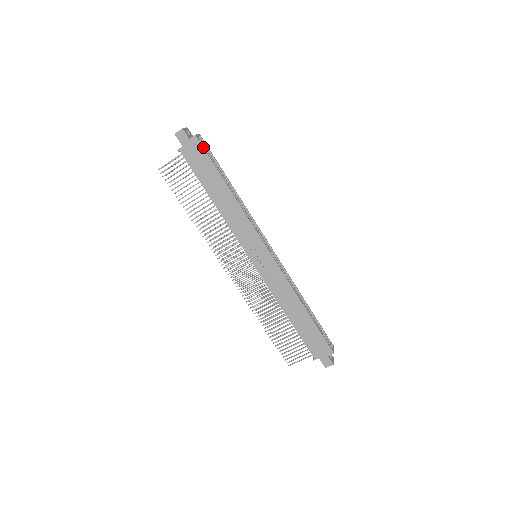
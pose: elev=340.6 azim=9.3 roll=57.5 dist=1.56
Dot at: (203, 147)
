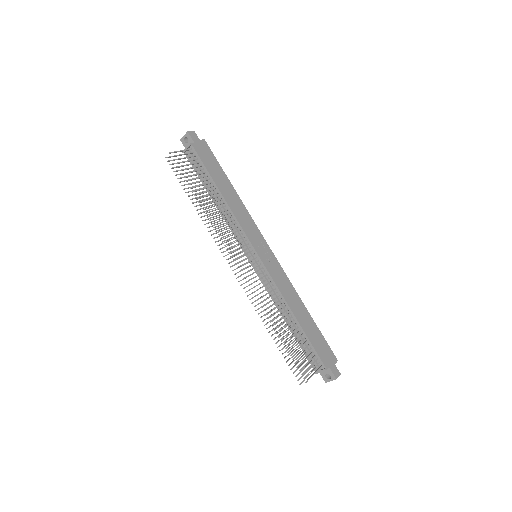
Dot at: occluded
